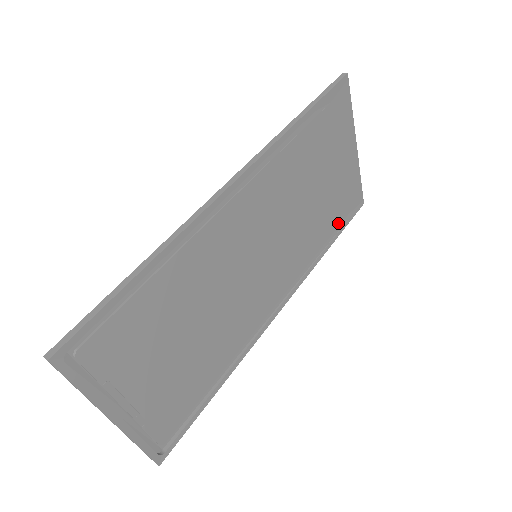
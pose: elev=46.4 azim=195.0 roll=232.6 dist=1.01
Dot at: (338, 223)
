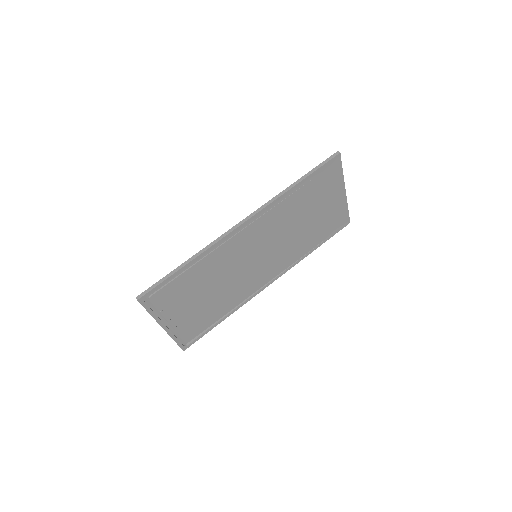
Dot at: (324, 236)
